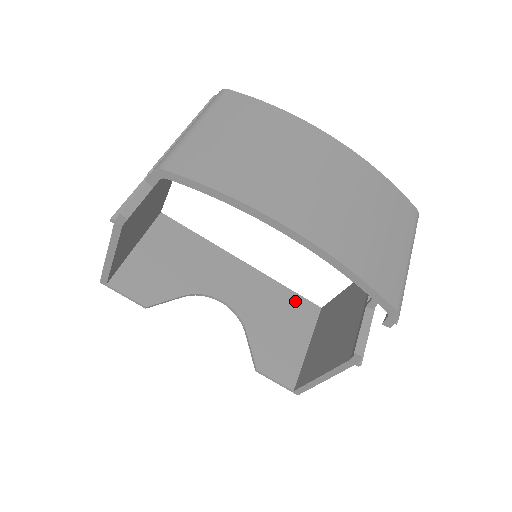
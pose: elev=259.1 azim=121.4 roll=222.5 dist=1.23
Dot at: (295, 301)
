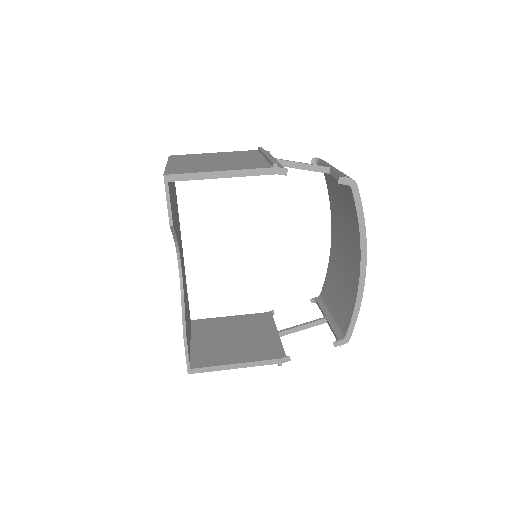
Dot at: occluded
